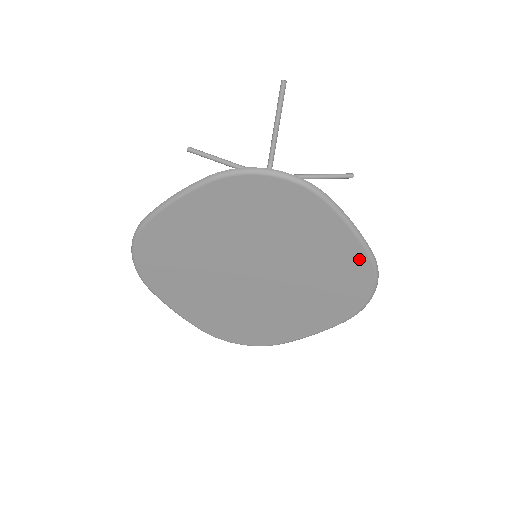
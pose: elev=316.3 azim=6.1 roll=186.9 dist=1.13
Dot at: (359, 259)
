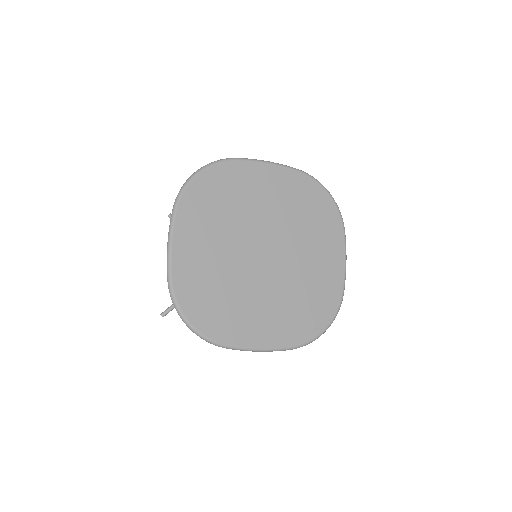
Dot at: (294, 177)
